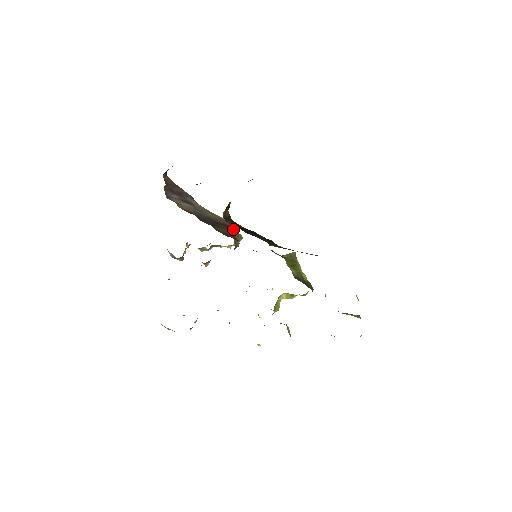
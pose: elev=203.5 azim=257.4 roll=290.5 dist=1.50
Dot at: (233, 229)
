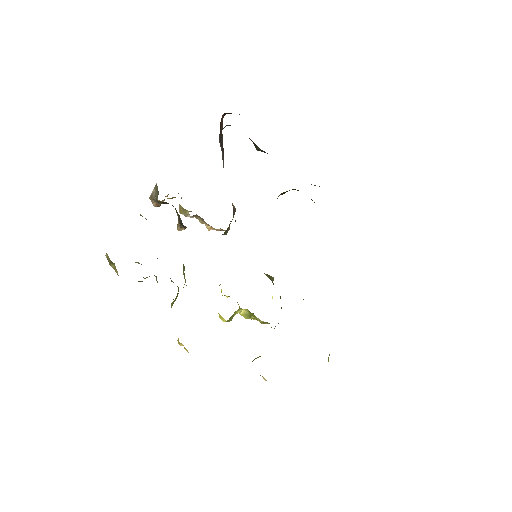
Dot at: occluded
